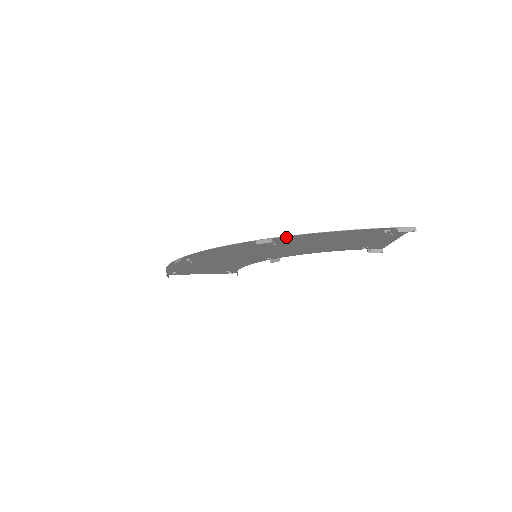
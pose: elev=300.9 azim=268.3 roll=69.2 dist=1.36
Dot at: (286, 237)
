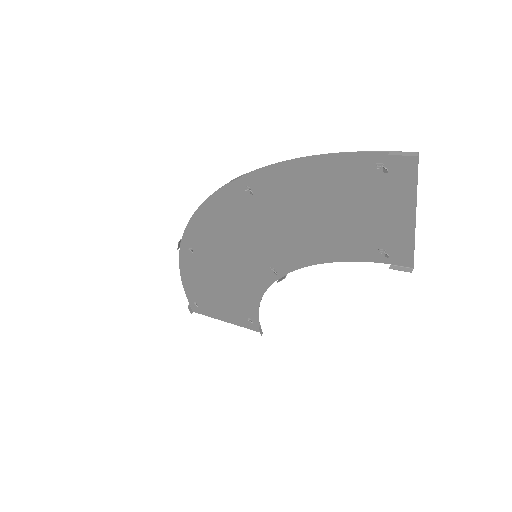
Dot at: (260, 174)
